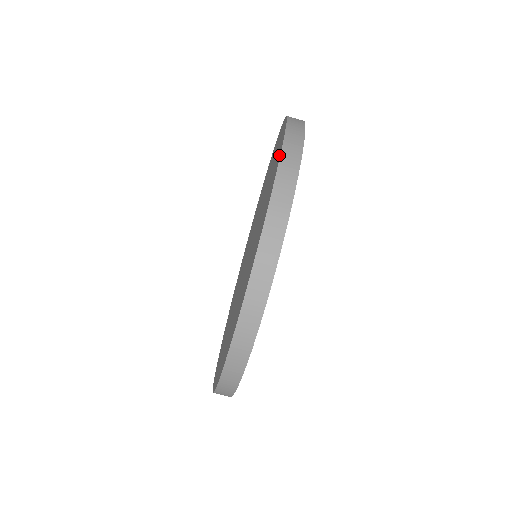
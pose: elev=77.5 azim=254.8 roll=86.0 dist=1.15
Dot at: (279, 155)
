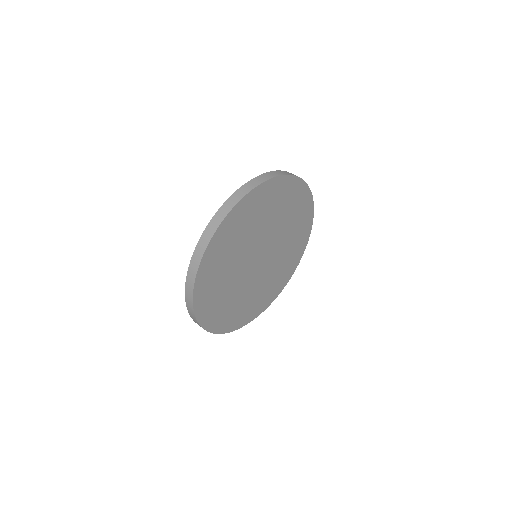
Dot at: occluded
